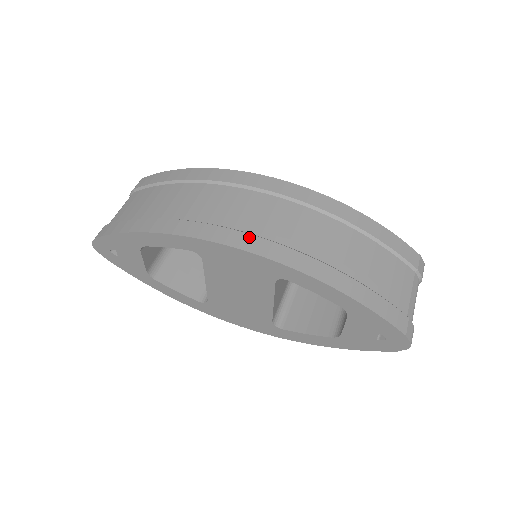
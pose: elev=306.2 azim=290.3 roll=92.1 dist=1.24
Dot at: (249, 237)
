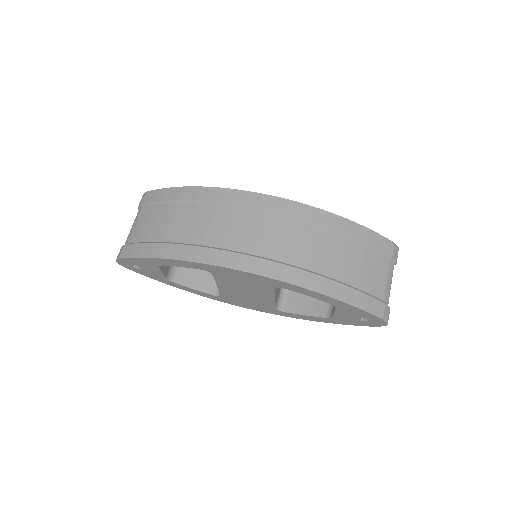
Dot at: (249, 259)
